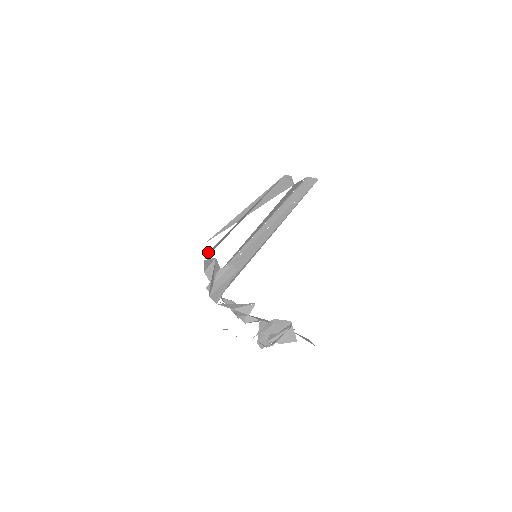
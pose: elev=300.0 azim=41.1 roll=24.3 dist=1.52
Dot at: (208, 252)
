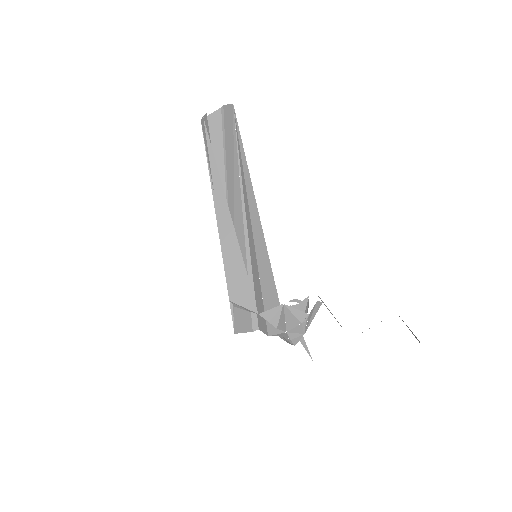
Dot at: (234, 297)
